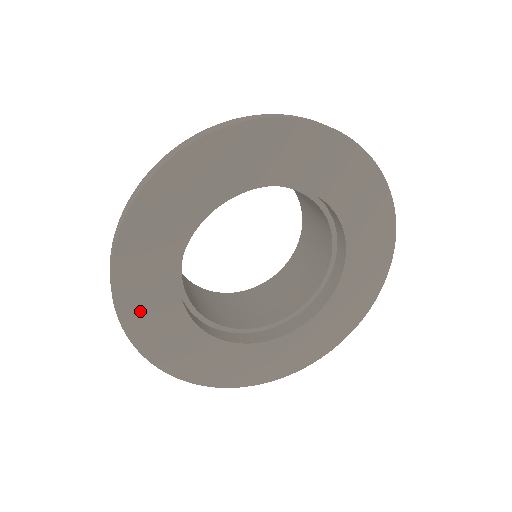
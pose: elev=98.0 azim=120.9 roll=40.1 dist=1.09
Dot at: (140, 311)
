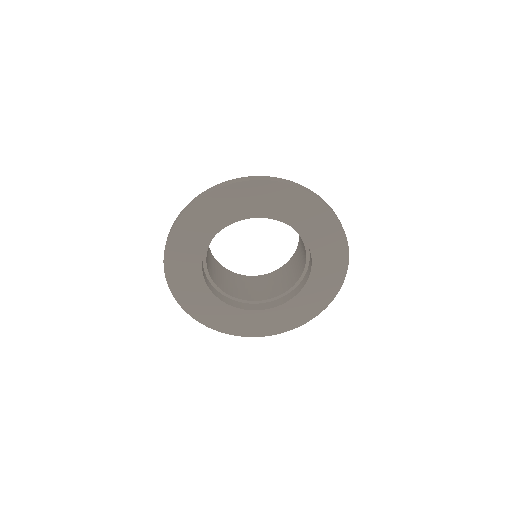
Dot at: (178, 274)
